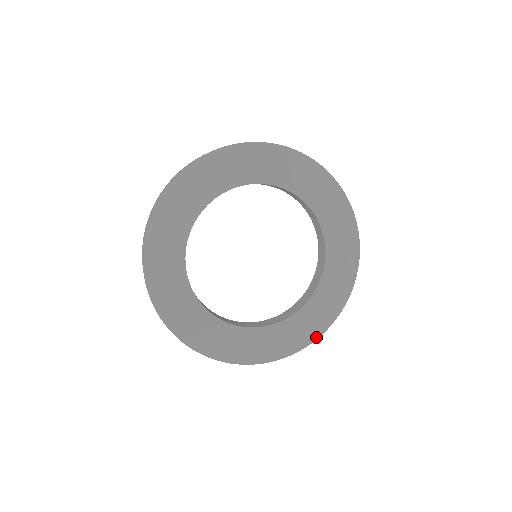
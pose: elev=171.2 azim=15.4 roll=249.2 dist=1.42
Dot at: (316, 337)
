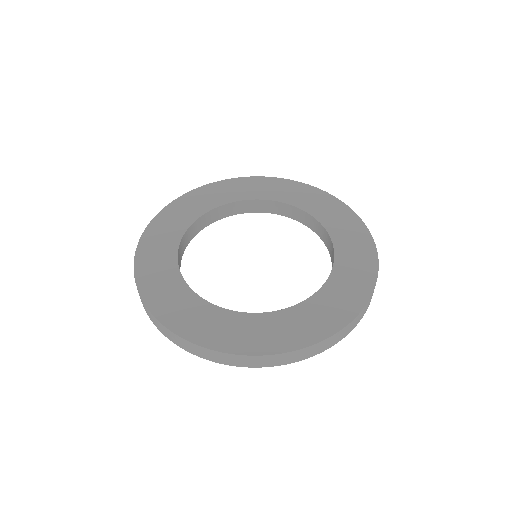
Dot at: (281, 351)
